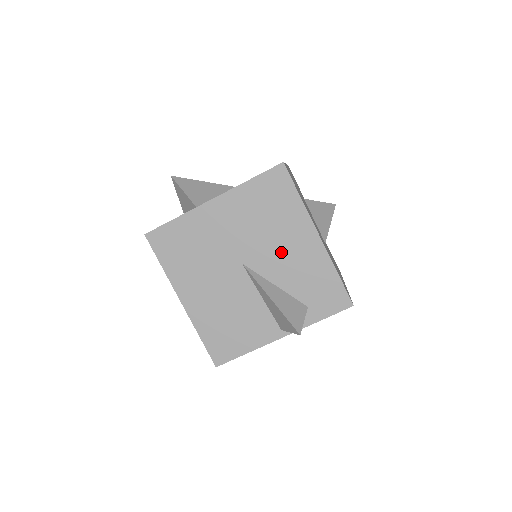
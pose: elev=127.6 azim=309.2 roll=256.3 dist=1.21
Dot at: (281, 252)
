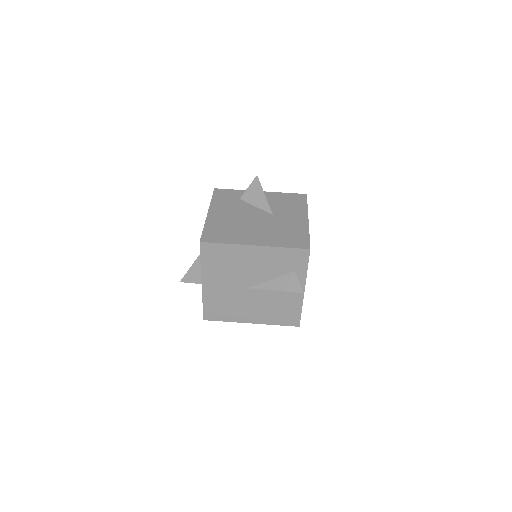
Dot at: (253, 268)
